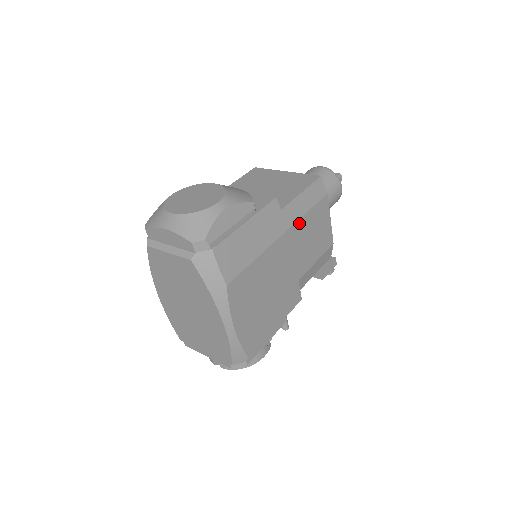
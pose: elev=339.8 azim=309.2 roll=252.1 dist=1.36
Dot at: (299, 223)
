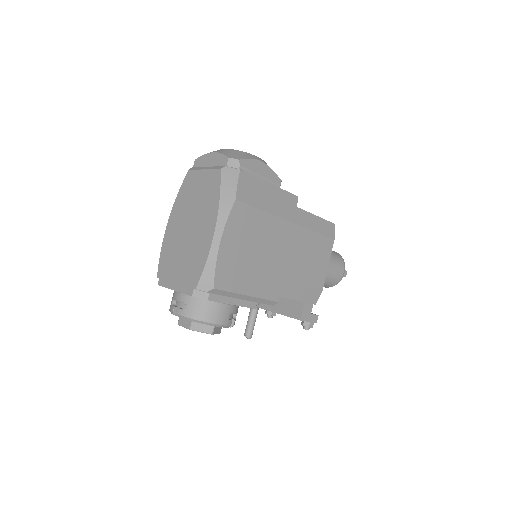
Dot at: (305, 231)
